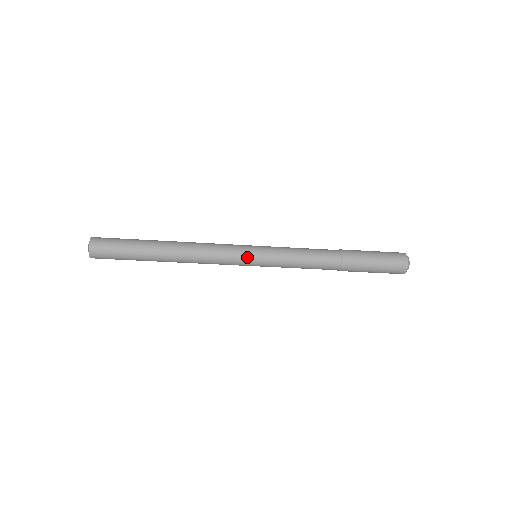
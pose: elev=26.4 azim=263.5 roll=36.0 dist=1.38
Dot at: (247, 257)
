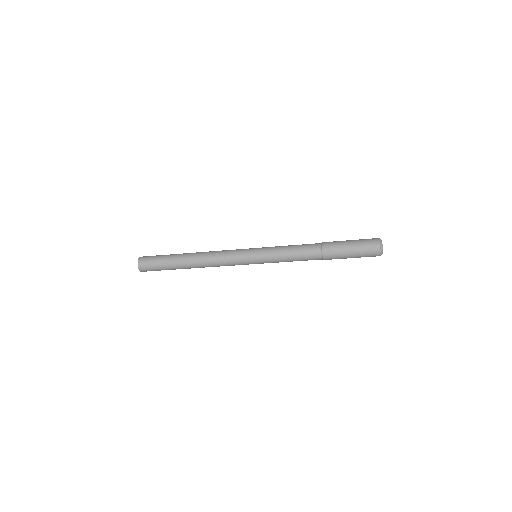
Dot at: (247, 255)
